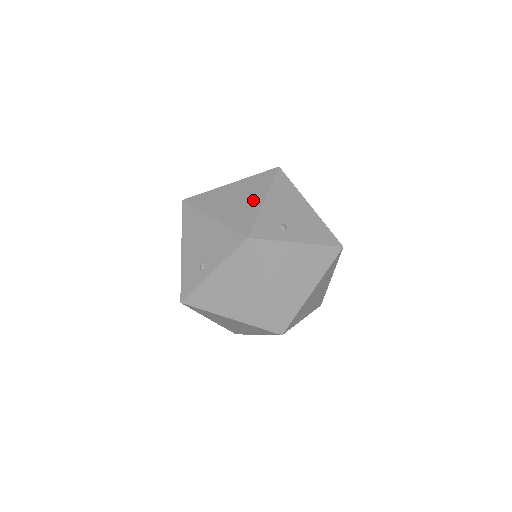
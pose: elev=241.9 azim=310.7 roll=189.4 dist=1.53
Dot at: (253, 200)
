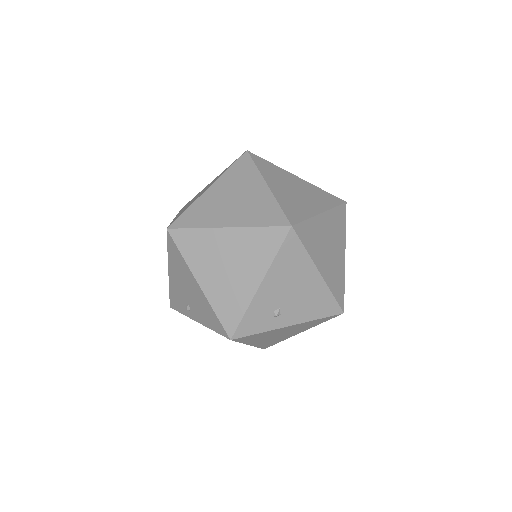
Dot at: (247, 279)
